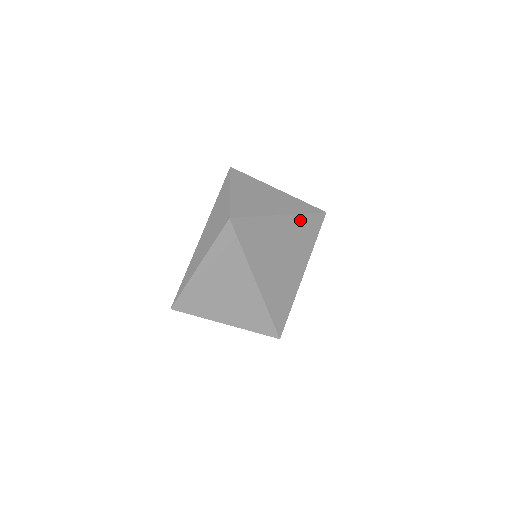
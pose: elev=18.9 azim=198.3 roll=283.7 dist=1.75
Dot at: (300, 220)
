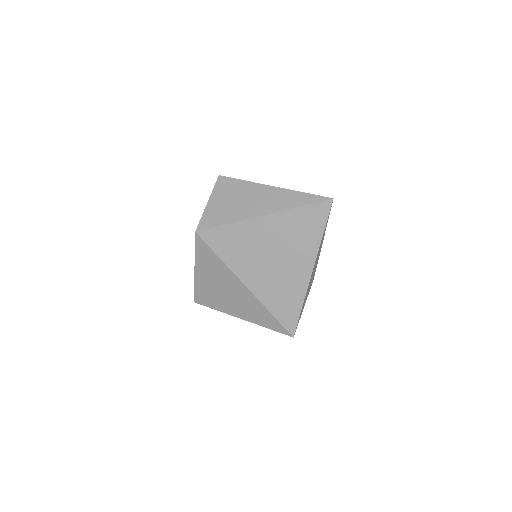
Dot at: (289, 216)
